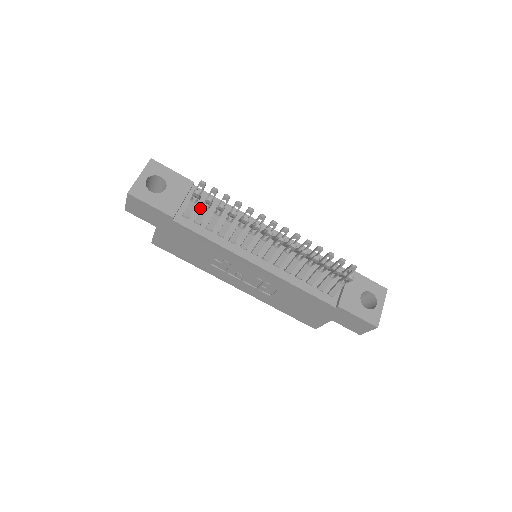
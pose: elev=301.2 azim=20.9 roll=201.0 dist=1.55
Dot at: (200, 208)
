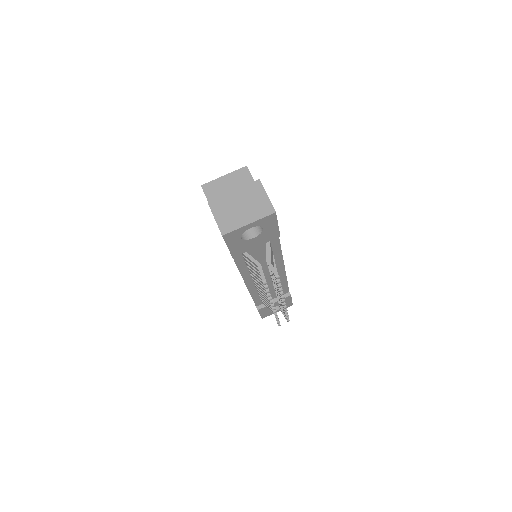
Dot at: (260, 248)
